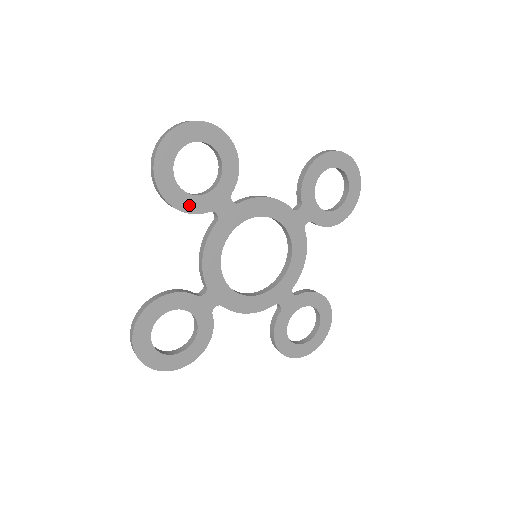
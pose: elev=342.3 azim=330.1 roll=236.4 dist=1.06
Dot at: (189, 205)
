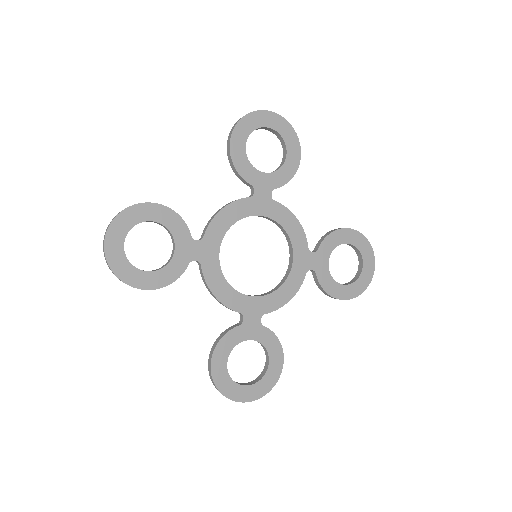
Dot at: (169, 276)
